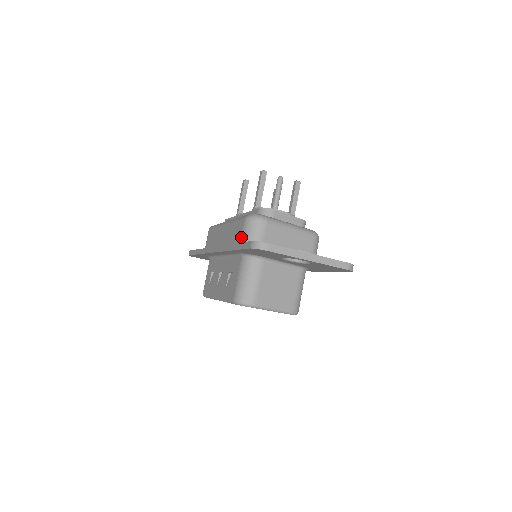
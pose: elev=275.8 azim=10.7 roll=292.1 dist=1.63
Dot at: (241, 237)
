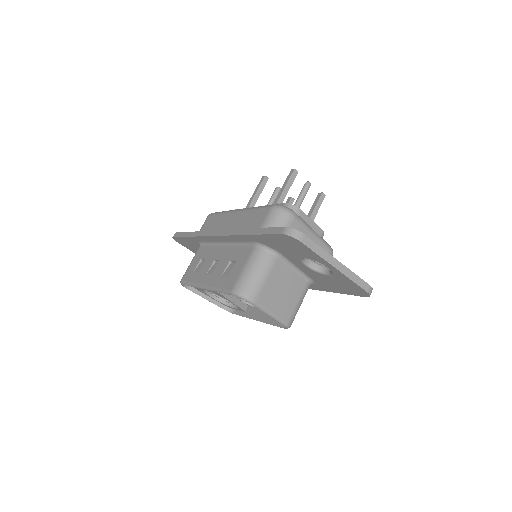
Dot at: (262, 224)
